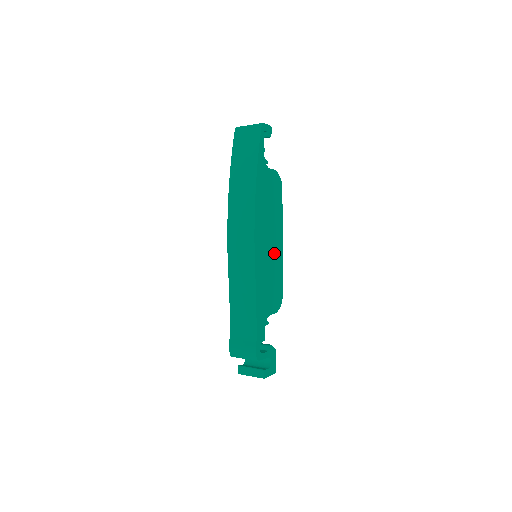
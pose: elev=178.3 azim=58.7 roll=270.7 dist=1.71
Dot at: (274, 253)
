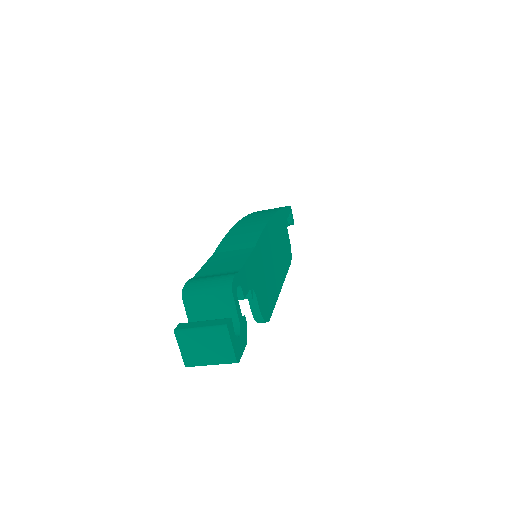
Dot at: (275, 273)
